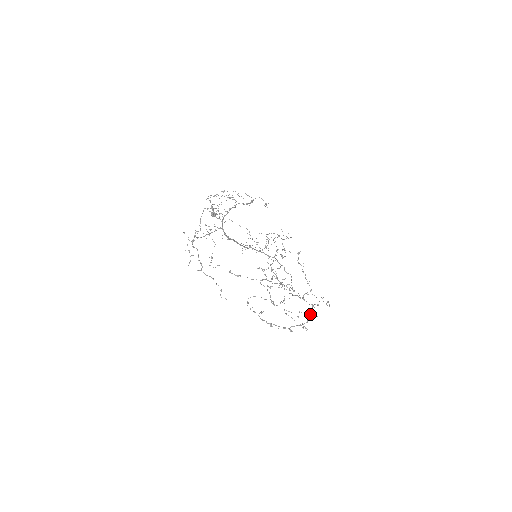
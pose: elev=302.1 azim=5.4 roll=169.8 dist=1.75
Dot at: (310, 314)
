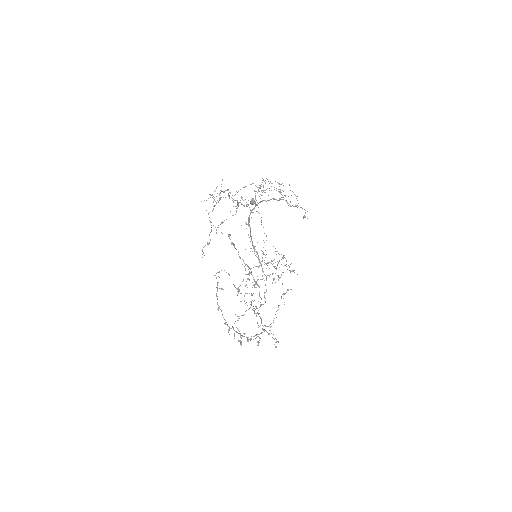
Dot at: (256, 334)
